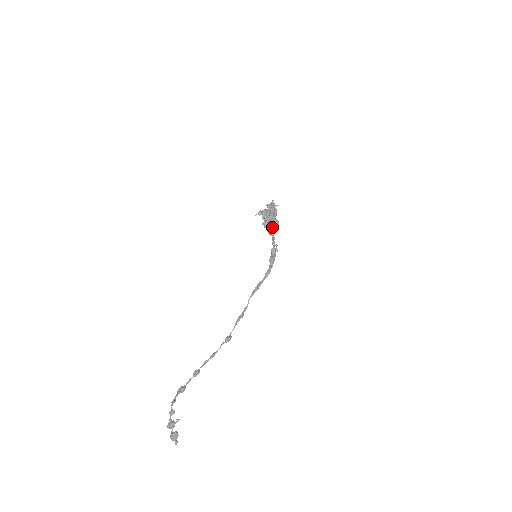
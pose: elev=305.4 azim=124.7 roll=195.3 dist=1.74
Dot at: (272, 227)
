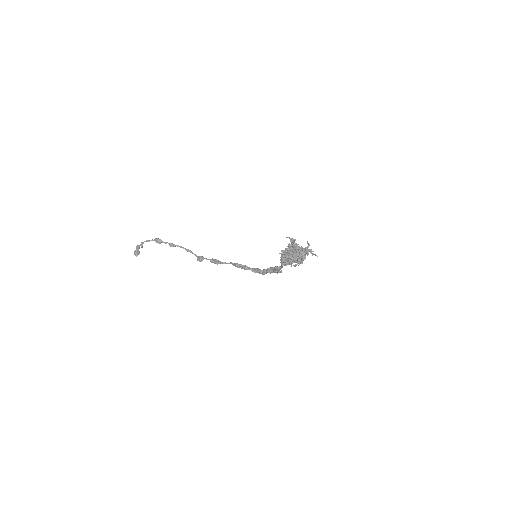
Dot at: (283, 263)
